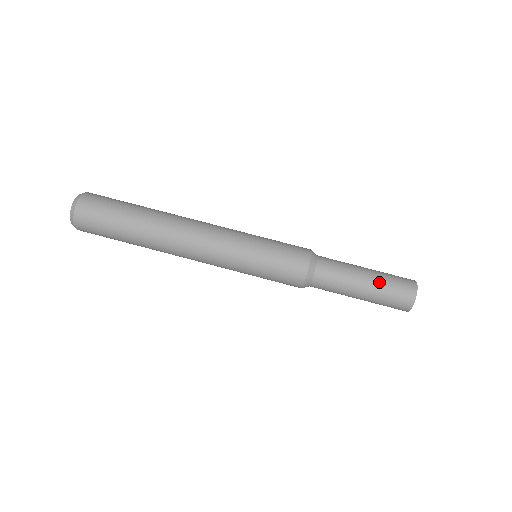
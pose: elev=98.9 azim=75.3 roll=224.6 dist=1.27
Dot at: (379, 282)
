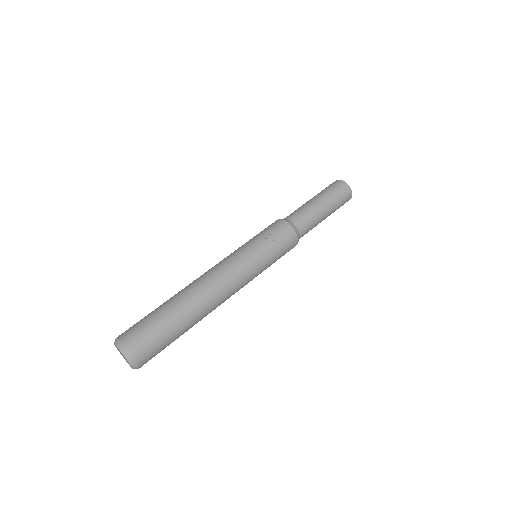
Dot at: (319, 194)
